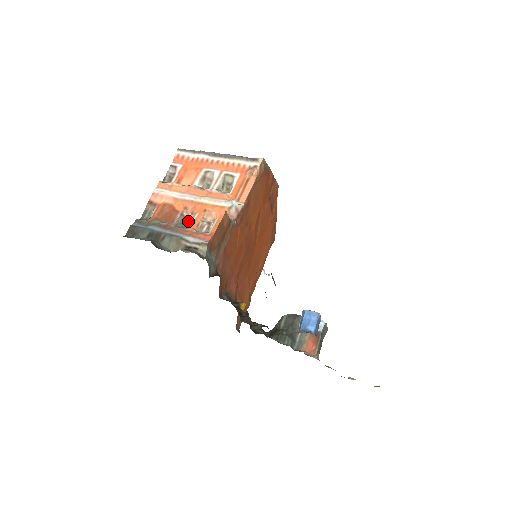
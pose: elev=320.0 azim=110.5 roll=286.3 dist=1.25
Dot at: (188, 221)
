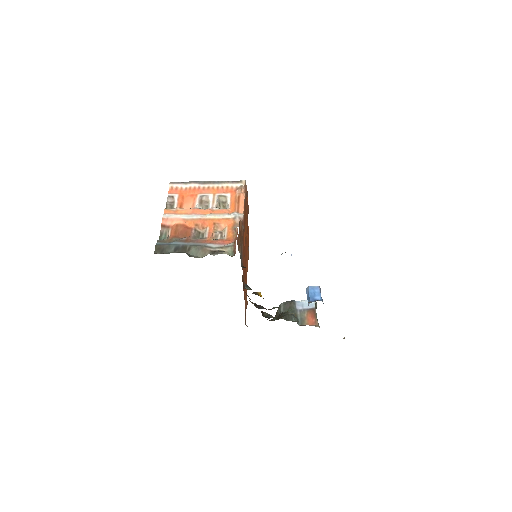
Dot at: (202, 234)
